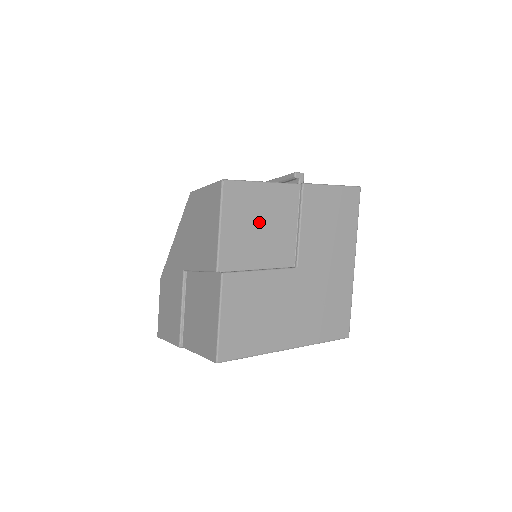
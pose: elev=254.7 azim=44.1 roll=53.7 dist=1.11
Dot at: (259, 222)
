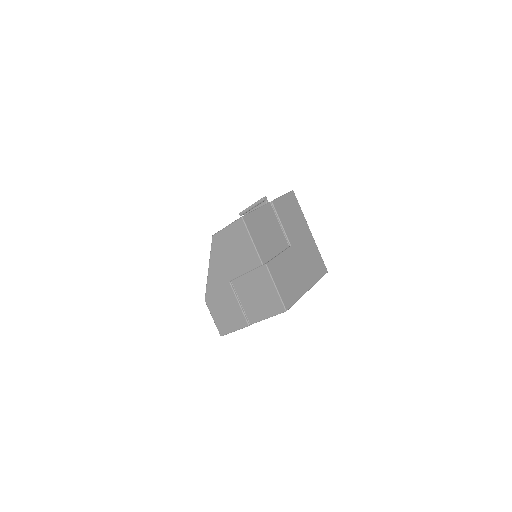
Dot at: (265, 231)
